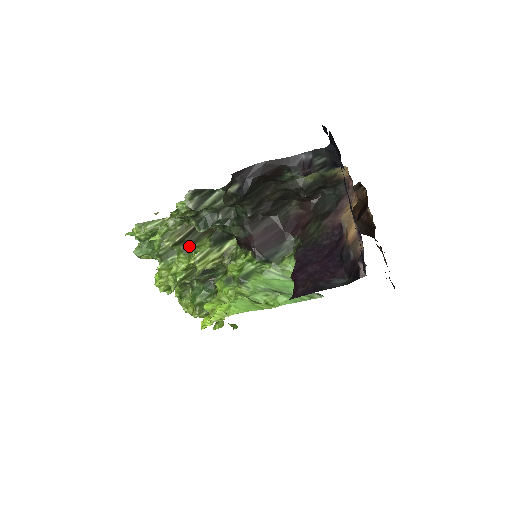
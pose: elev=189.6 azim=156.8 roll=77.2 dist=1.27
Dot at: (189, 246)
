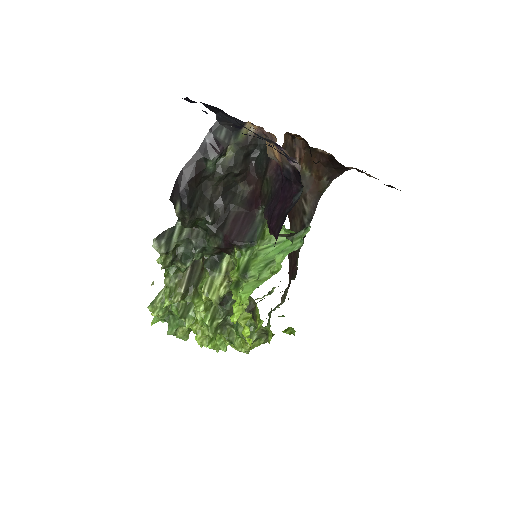
Dot at: (196, 289)
